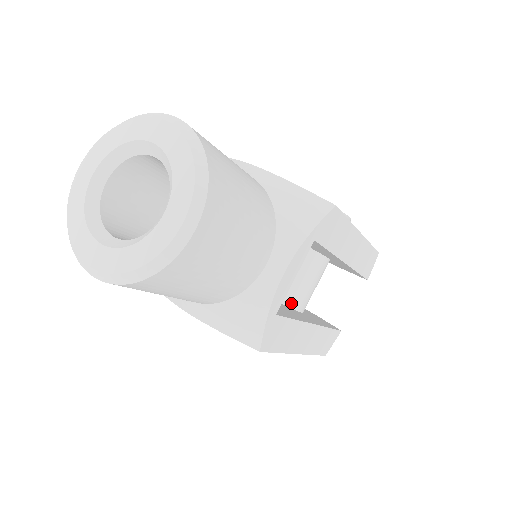
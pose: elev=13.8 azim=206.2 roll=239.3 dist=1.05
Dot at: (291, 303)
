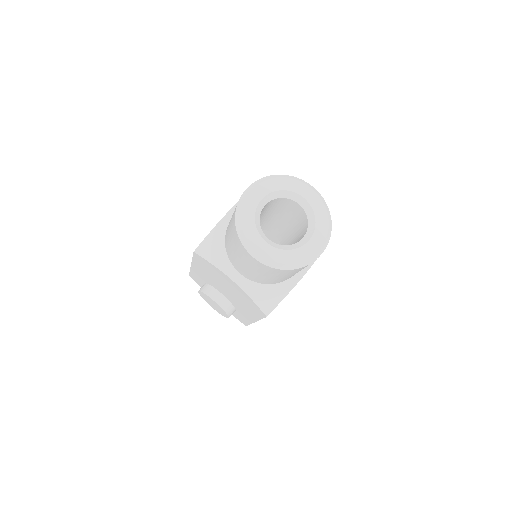
Dot at: occluded
